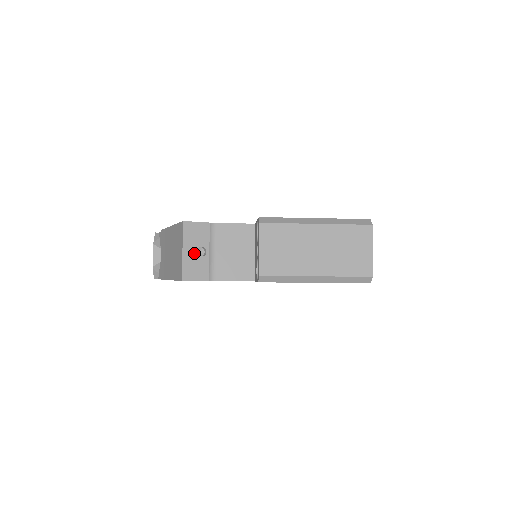
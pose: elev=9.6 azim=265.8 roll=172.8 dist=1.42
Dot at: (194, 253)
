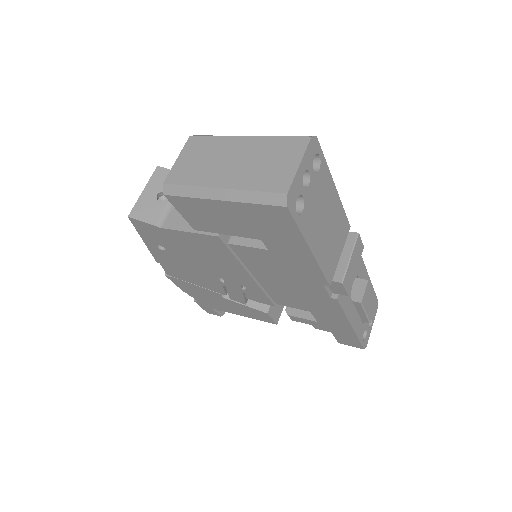
Dot at: (153, 196)
